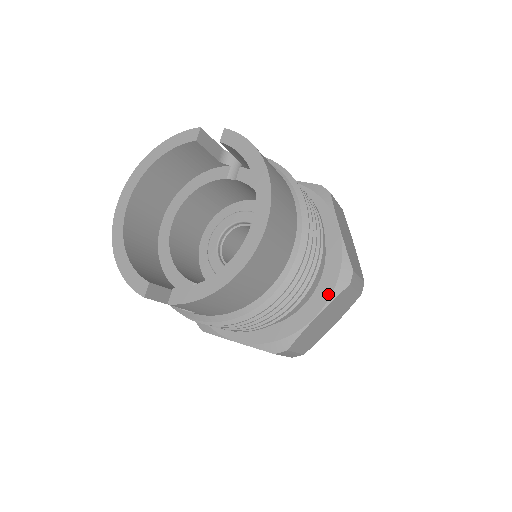
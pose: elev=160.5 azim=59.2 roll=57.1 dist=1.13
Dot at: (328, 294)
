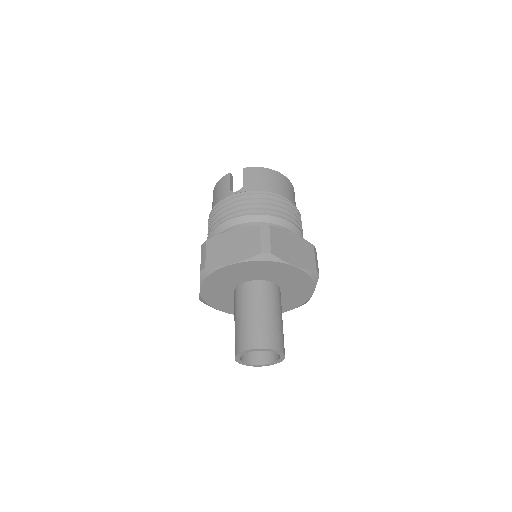
Dot at: occluded
